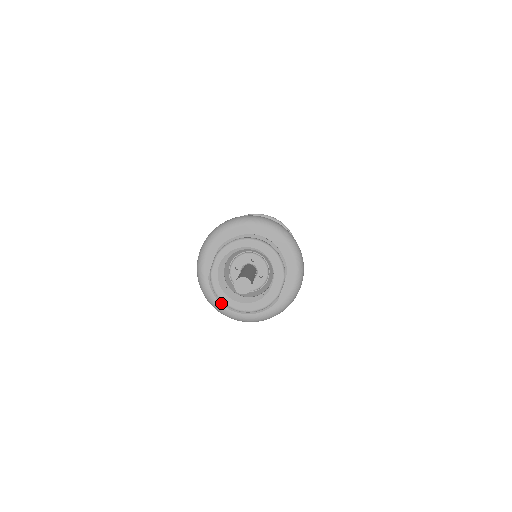
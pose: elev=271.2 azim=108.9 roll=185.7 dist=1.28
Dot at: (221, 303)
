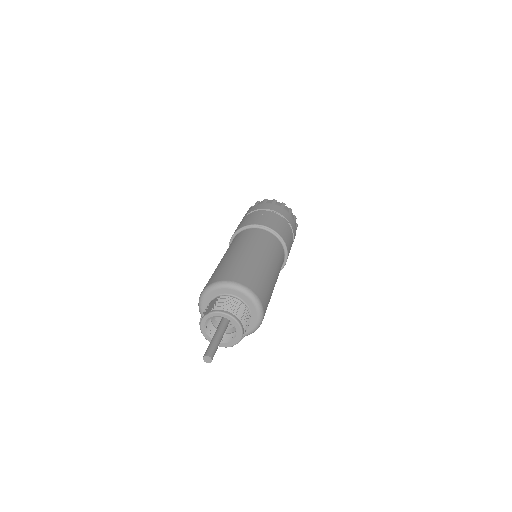
Dot at: (201, 331)
